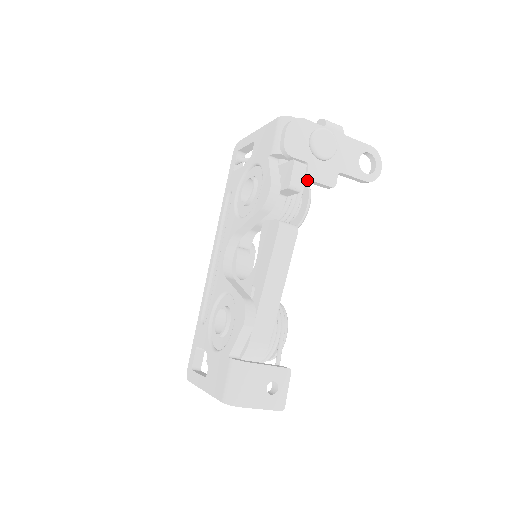
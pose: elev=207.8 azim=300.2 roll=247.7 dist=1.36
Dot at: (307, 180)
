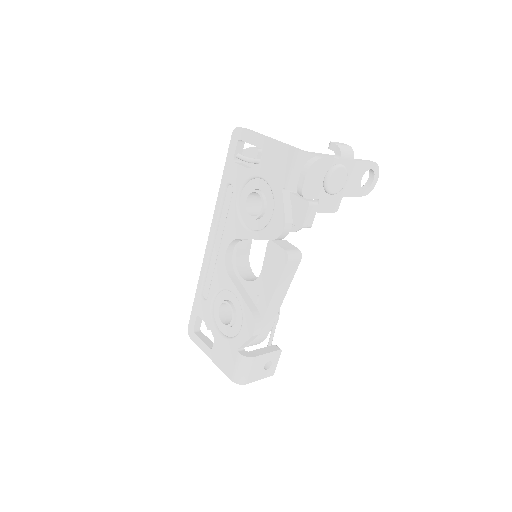
Dot at: occluded
